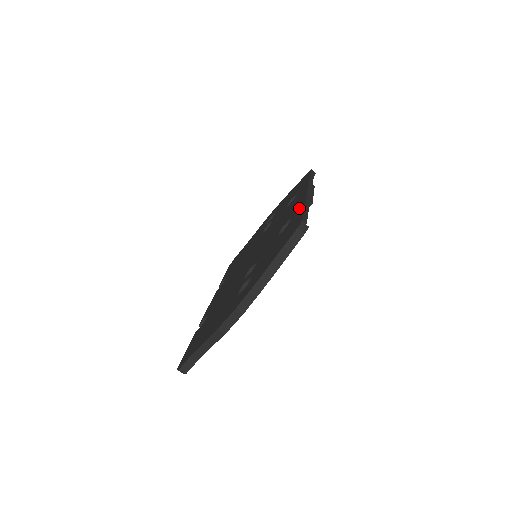
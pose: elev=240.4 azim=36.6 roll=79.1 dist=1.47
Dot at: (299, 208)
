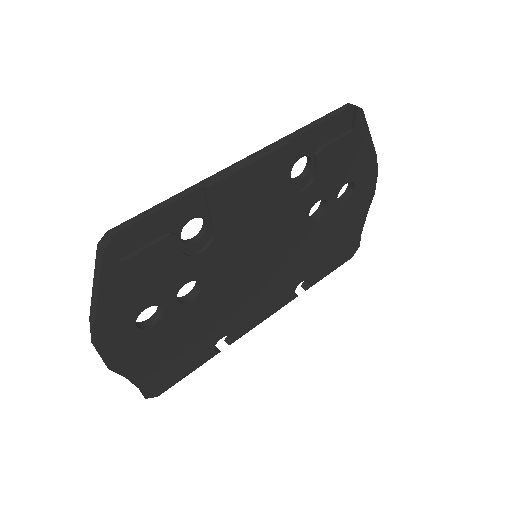
Dot at: occluded
